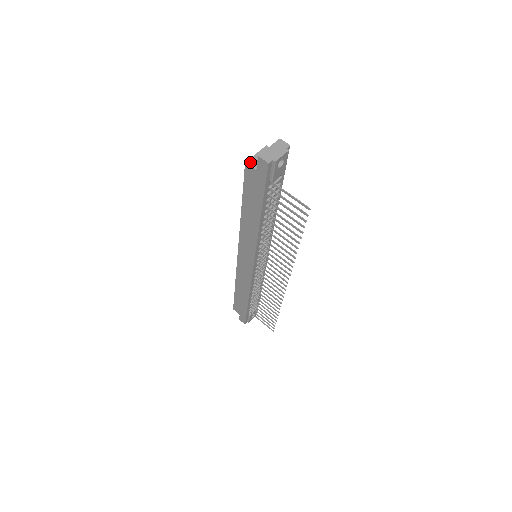
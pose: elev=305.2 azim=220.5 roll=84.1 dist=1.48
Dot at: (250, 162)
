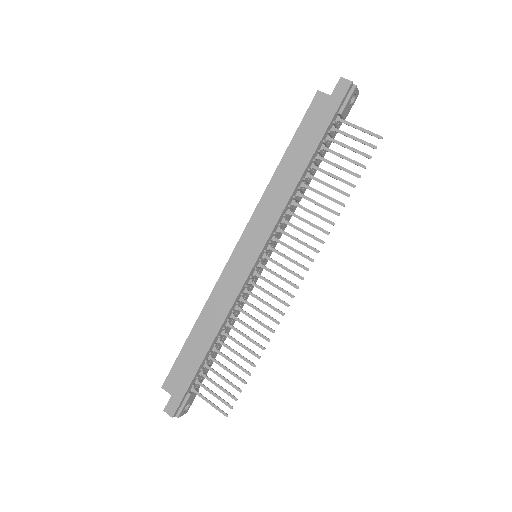
Dot at: (322, 92)
